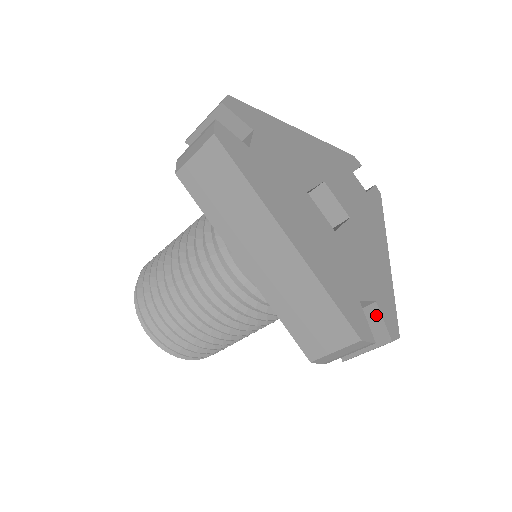
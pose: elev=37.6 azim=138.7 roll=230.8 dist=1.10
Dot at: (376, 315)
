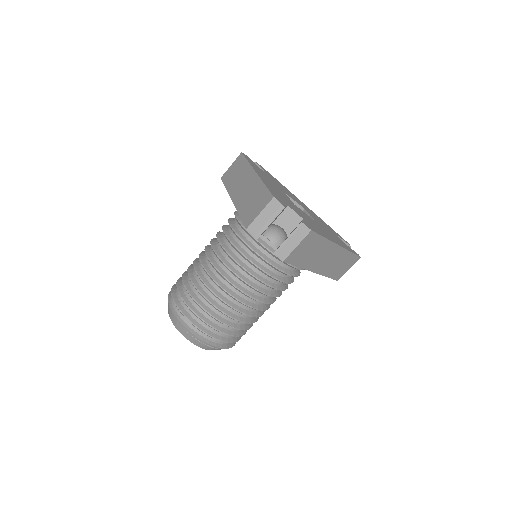
Dot at: (300, 222)
